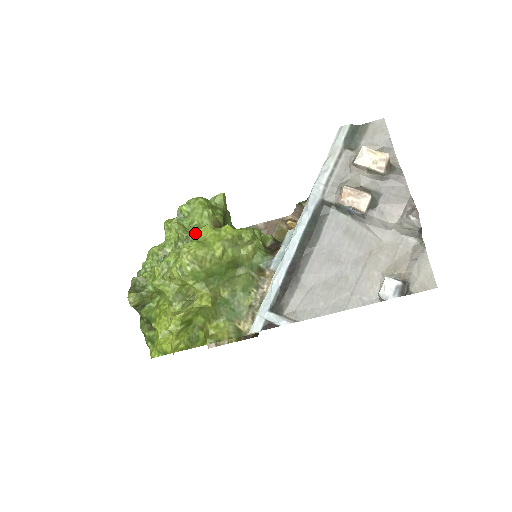
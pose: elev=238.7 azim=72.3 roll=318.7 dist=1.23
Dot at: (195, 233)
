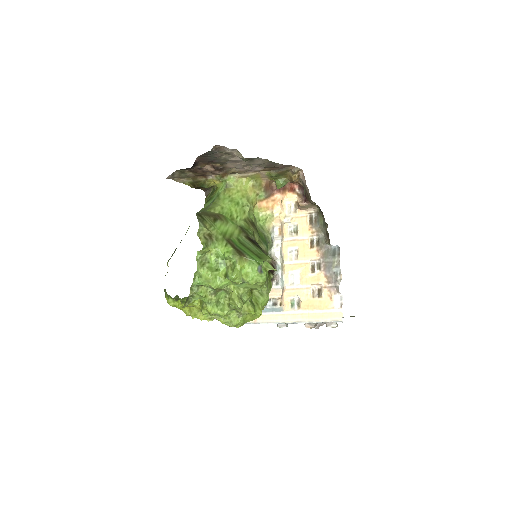
Dot at: (245, 314)
